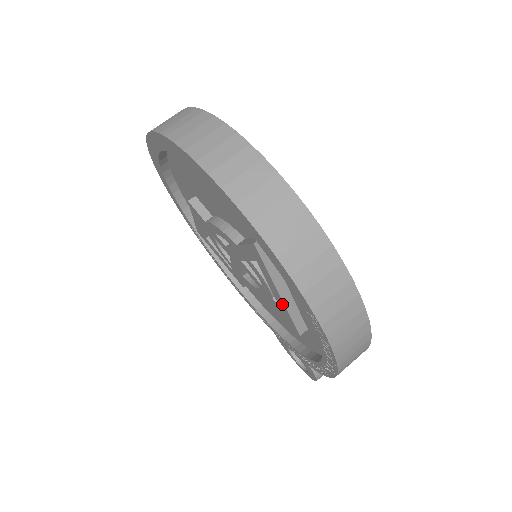
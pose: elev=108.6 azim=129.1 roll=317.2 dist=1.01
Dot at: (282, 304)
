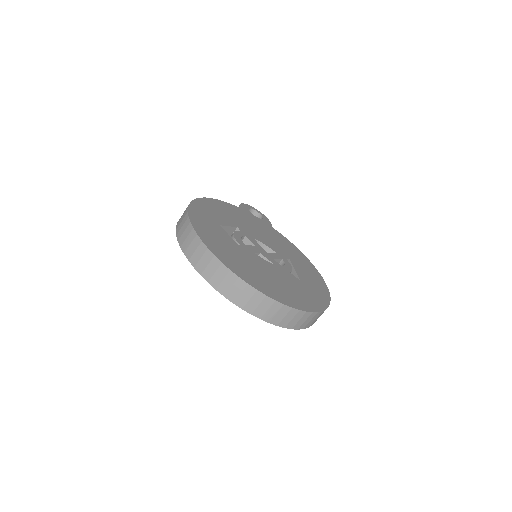
Dot at: occluded
